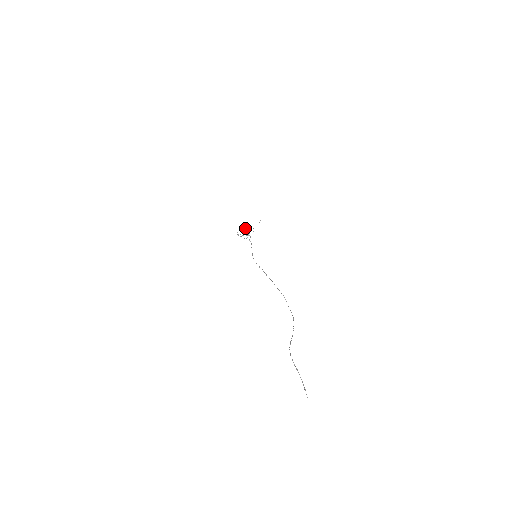
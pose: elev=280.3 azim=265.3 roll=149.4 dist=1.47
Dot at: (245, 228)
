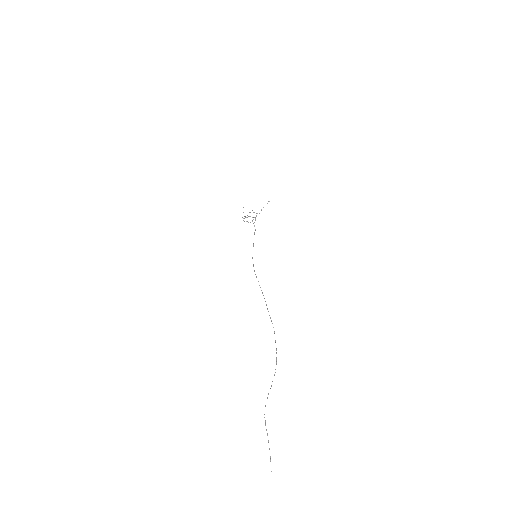
Dot at: occluded
